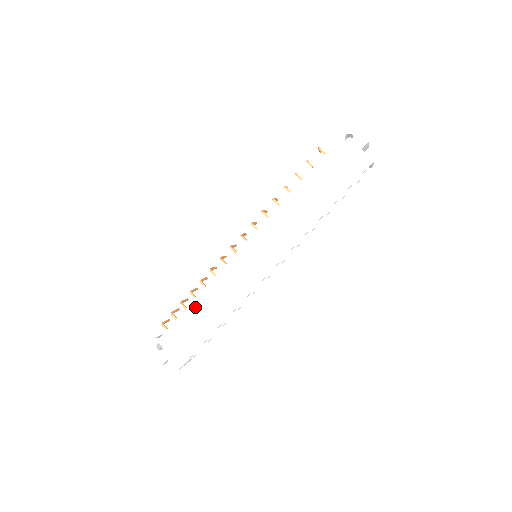
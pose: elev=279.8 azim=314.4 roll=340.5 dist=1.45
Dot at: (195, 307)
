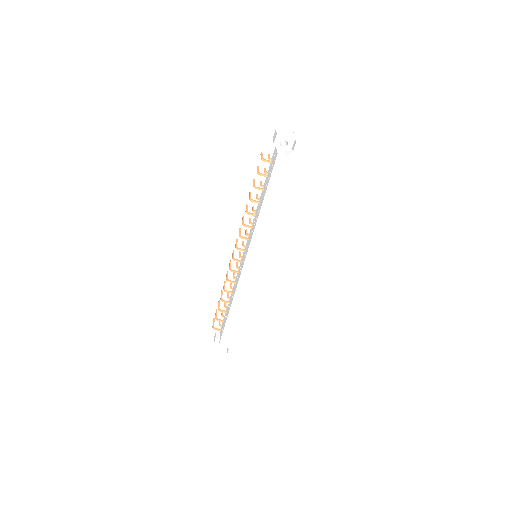
Dot at: (234, 313)
